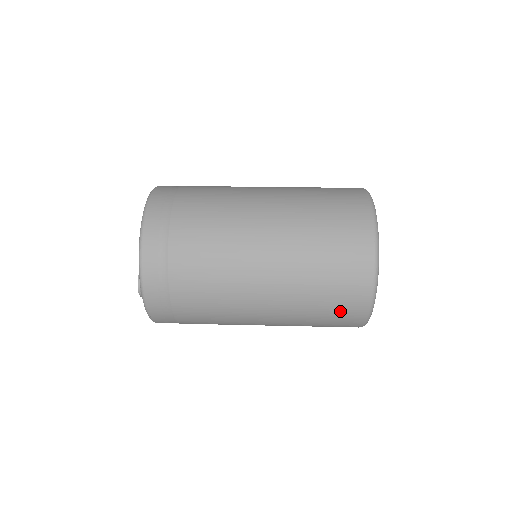
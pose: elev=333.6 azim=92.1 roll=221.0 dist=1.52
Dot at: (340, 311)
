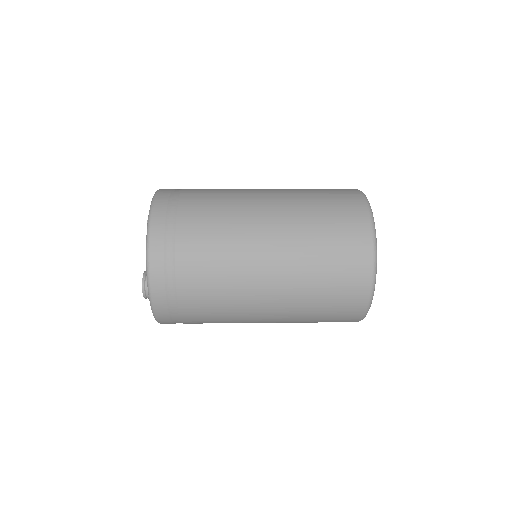
Dot at: (340, 308)
